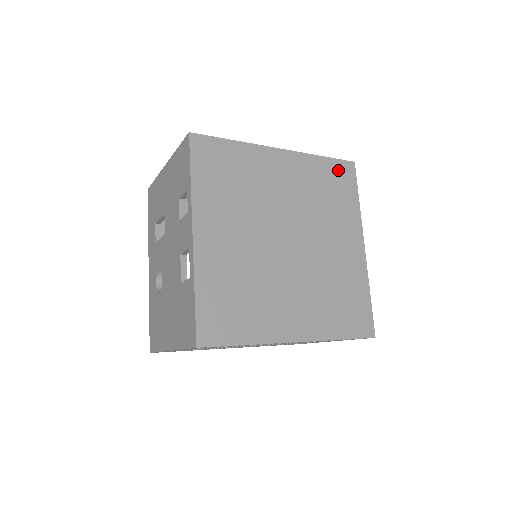
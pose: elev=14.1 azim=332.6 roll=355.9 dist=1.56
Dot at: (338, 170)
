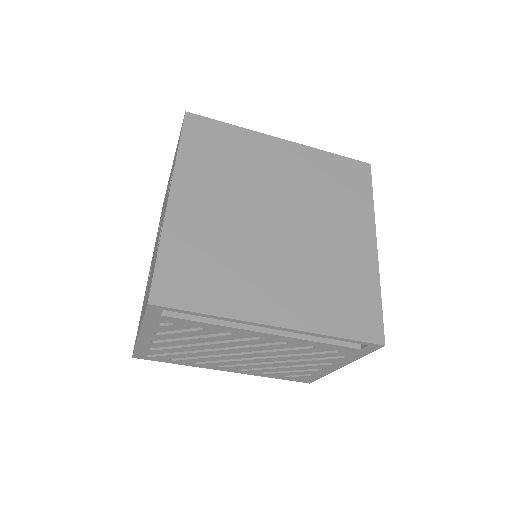
Dot at: (349, 168)
